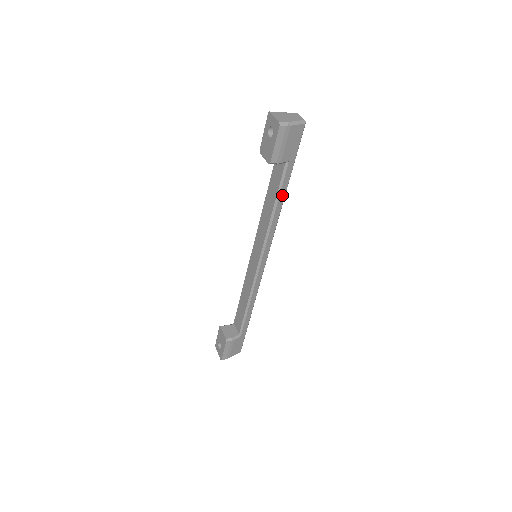
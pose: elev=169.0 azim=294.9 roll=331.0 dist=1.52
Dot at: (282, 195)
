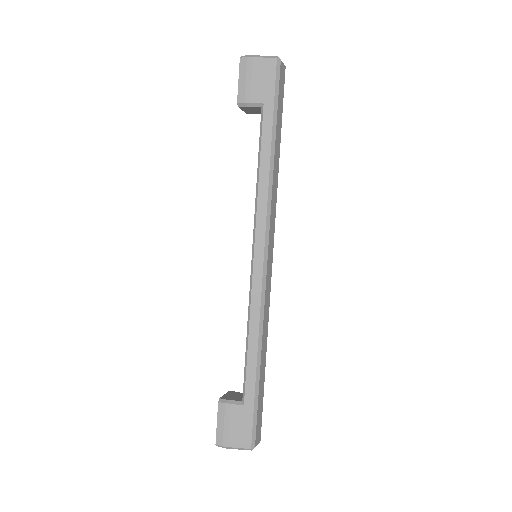
Dot at: (266, 152)
